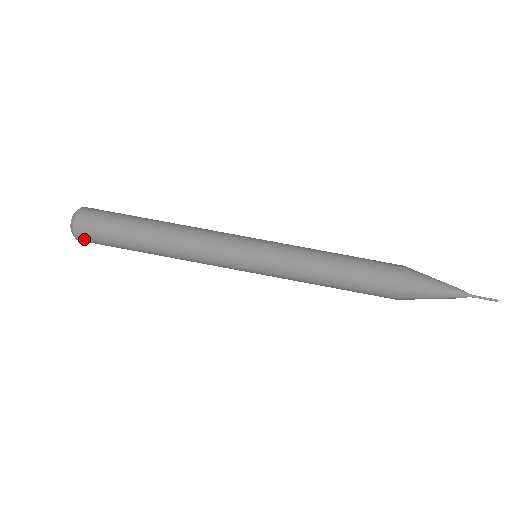
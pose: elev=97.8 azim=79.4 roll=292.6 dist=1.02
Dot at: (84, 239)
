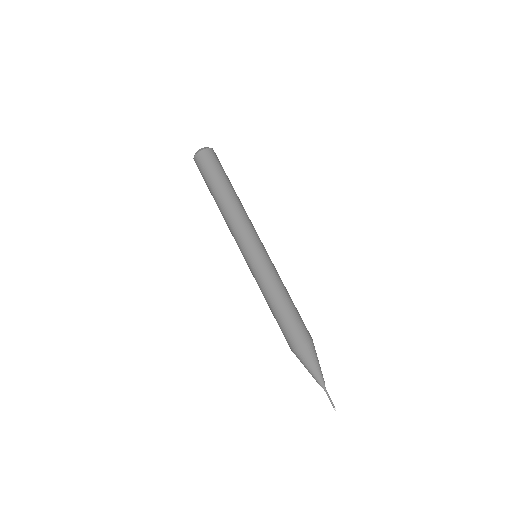
Dot at: (196, 164)
